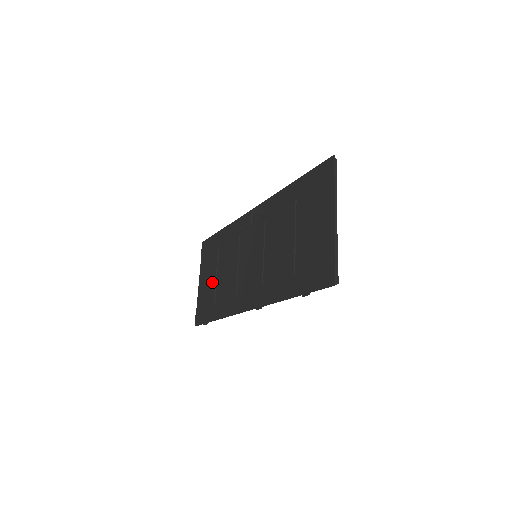
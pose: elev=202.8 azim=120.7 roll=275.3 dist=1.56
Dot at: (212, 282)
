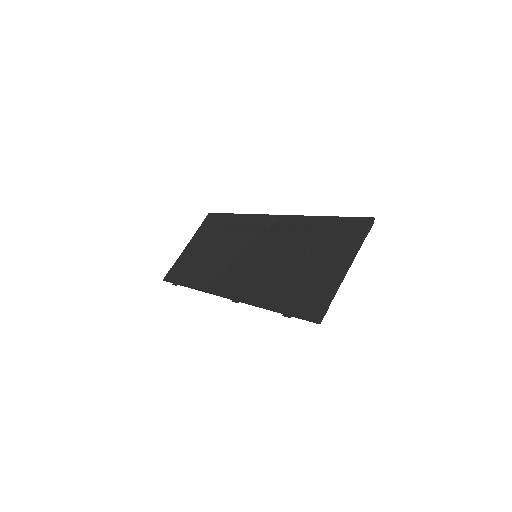
Dot at: (201, 253)
